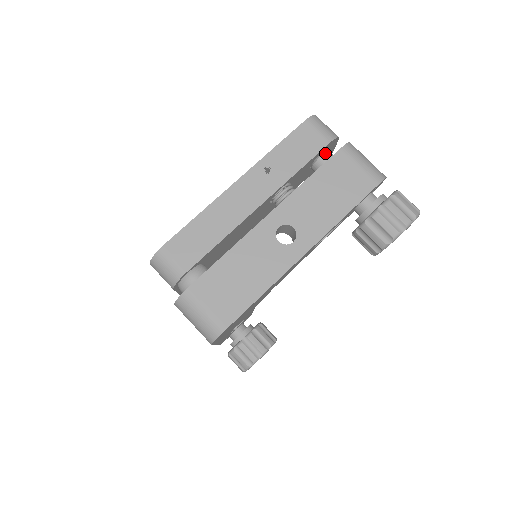
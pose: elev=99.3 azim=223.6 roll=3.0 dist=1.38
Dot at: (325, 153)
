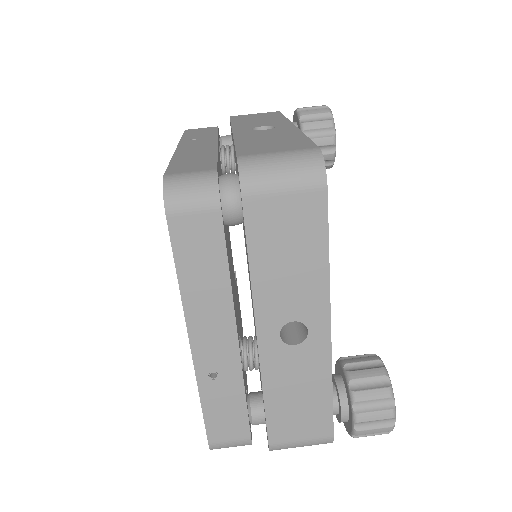
Dot at: (222, 136)
